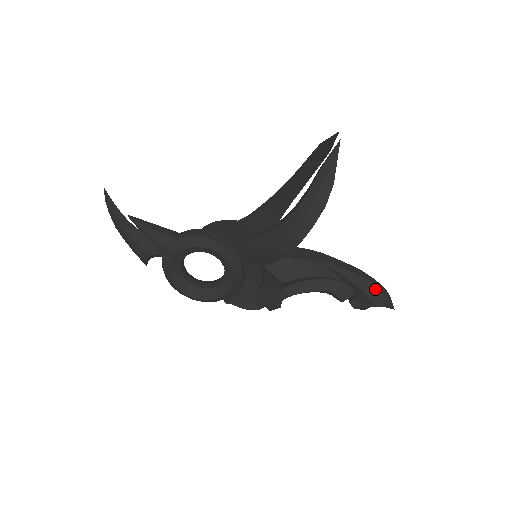
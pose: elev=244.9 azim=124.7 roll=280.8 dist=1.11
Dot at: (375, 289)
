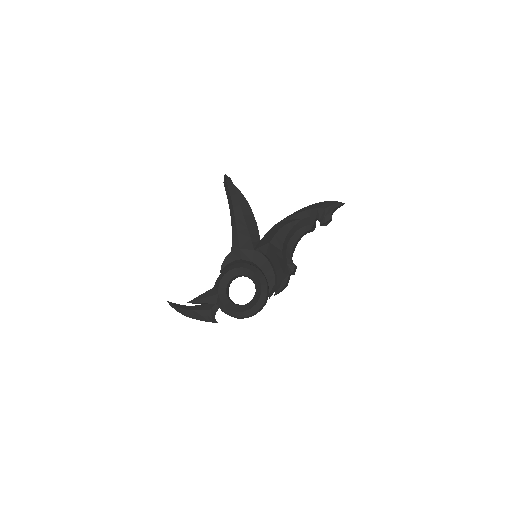
Dot at: (318, 204)
